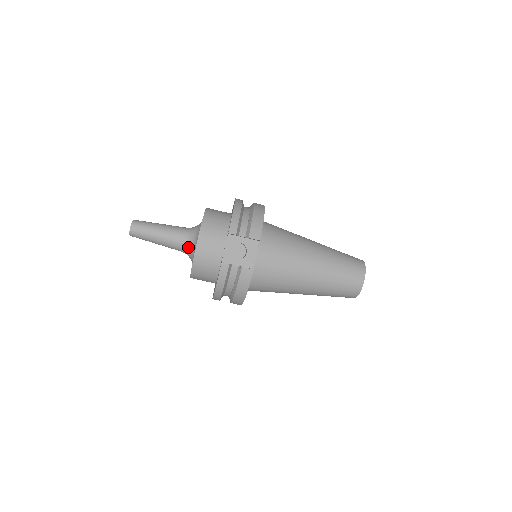
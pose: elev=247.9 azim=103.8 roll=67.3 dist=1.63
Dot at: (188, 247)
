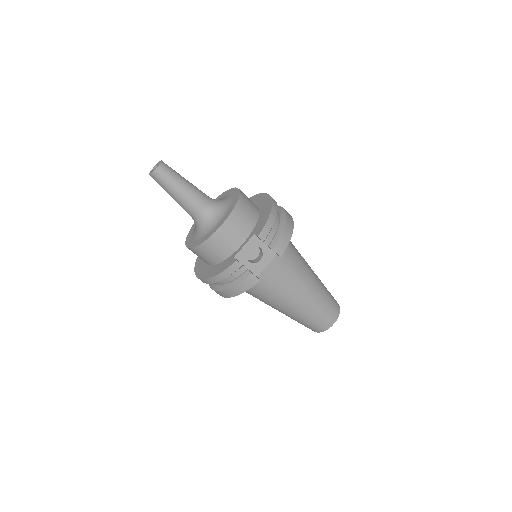
Dot at: (203, 219)
